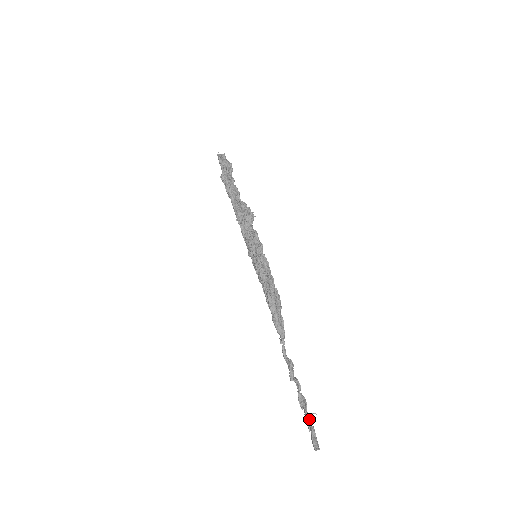
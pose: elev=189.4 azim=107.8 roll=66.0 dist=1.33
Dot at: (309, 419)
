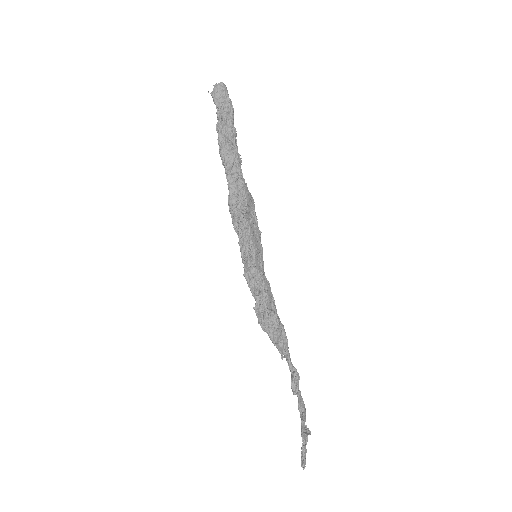
Dot at: (305, 434)
